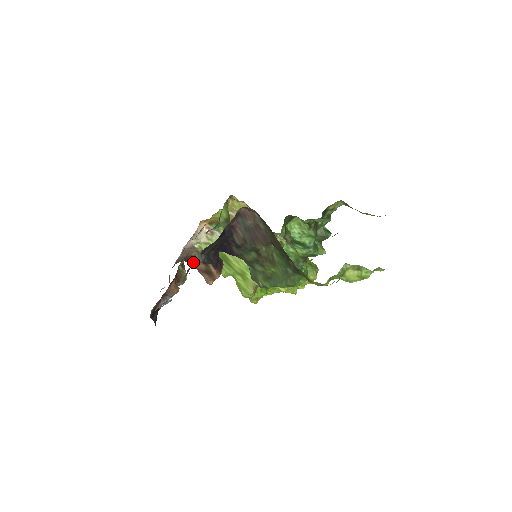
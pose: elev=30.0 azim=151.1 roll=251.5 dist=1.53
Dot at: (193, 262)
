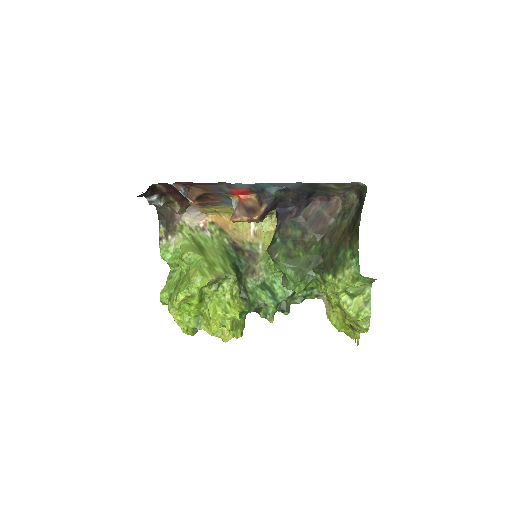
Dot at: (250, 194)
